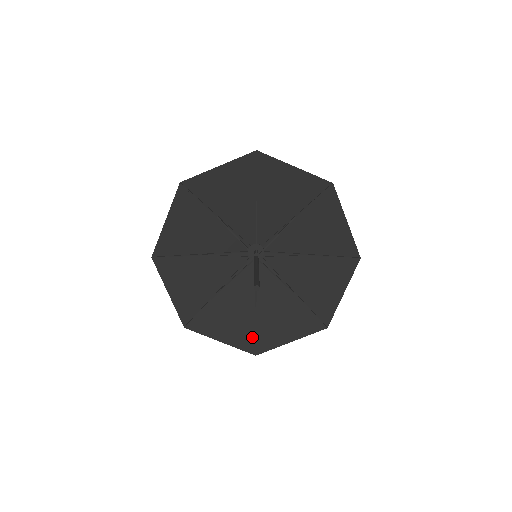
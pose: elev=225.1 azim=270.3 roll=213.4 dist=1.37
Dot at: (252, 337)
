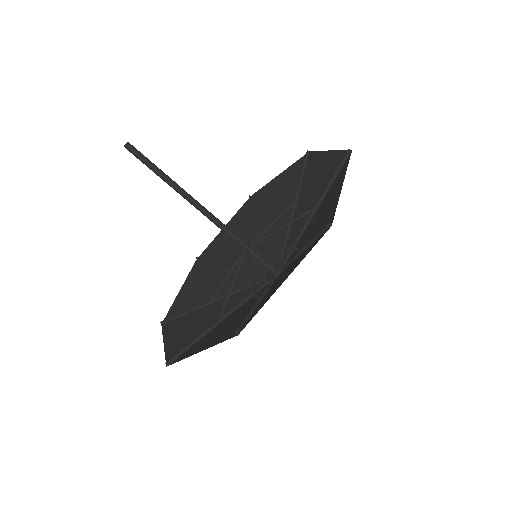
Dot at: occluded
